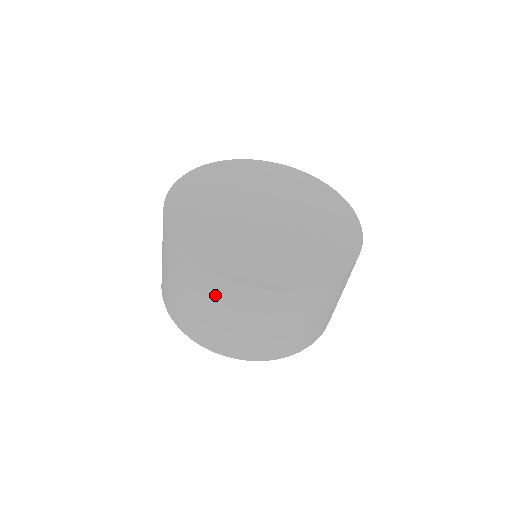
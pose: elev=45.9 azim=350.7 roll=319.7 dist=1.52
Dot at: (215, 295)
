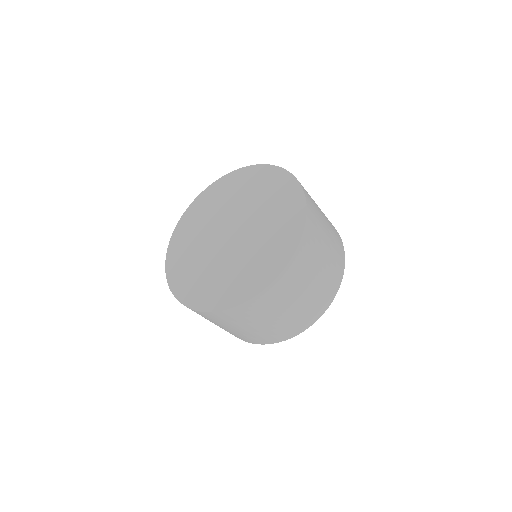
Dot at: occluded
